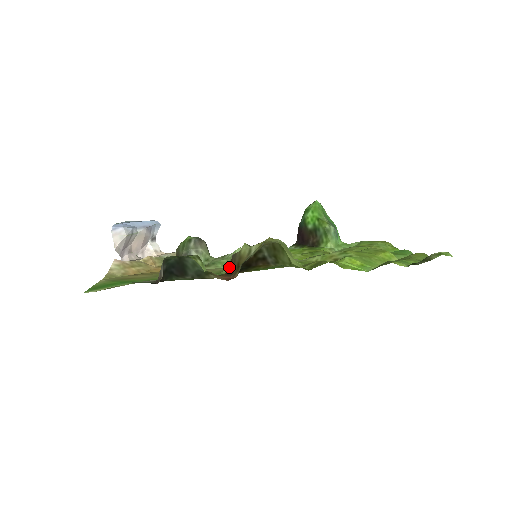
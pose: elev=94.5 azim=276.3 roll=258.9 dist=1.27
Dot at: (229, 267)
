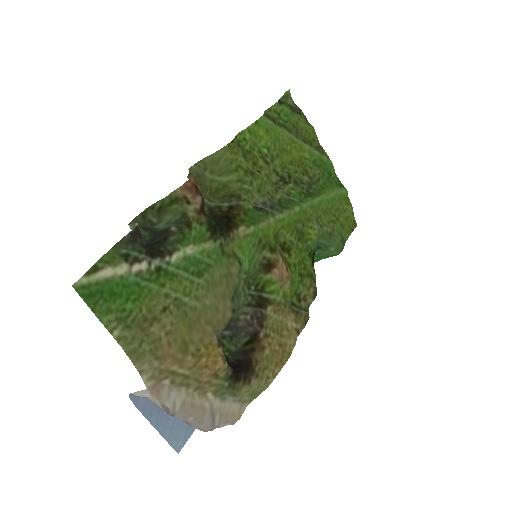
Dot at: occluded
